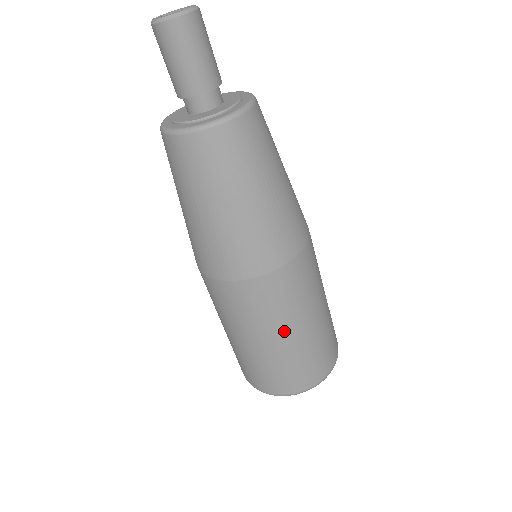
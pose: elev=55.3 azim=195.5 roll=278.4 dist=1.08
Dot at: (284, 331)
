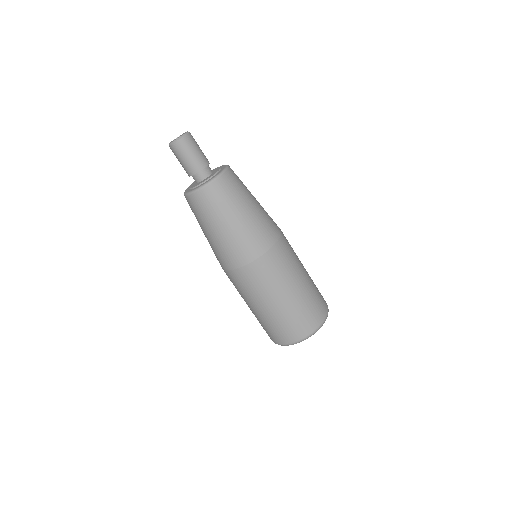
Dot at: (294, 283)
